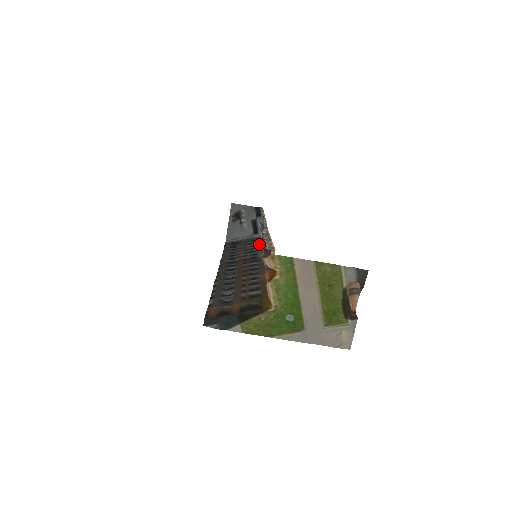
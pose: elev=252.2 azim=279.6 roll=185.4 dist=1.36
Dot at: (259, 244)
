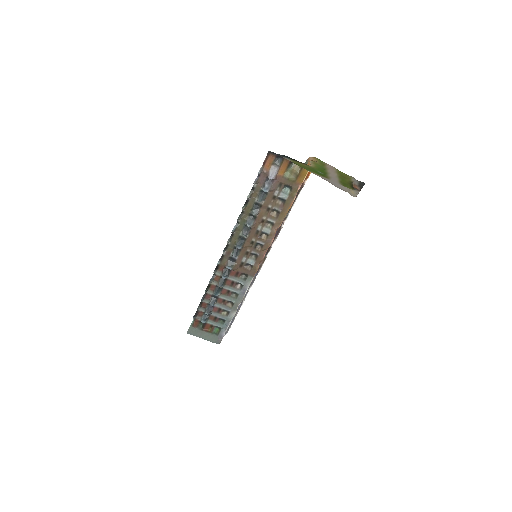
Dot at: (230, 317)
